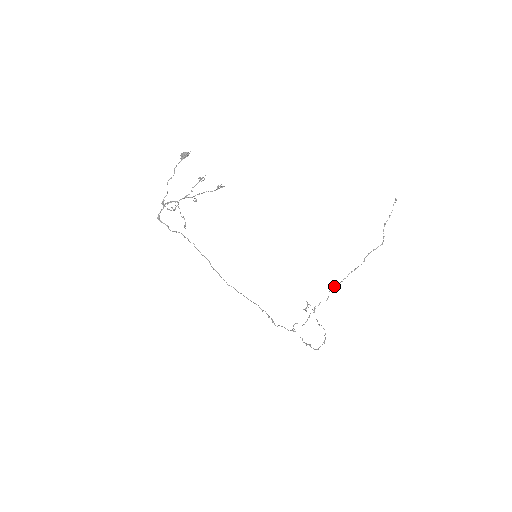
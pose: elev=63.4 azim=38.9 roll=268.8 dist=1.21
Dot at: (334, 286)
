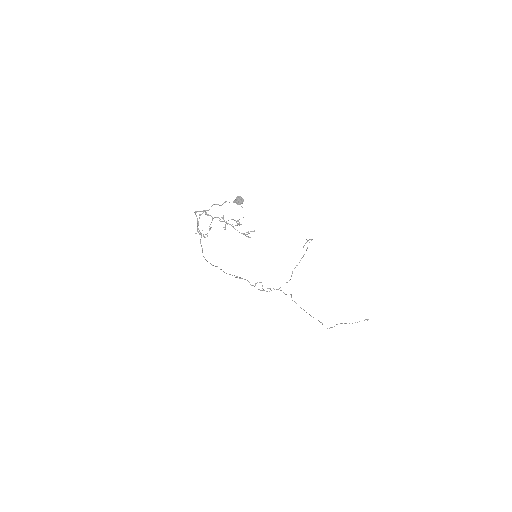
Dot at: occluded
